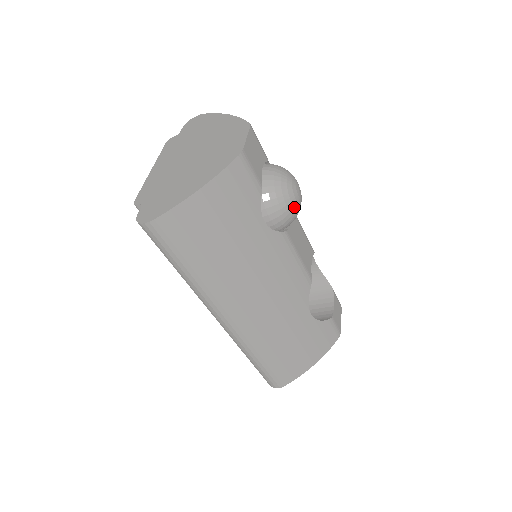
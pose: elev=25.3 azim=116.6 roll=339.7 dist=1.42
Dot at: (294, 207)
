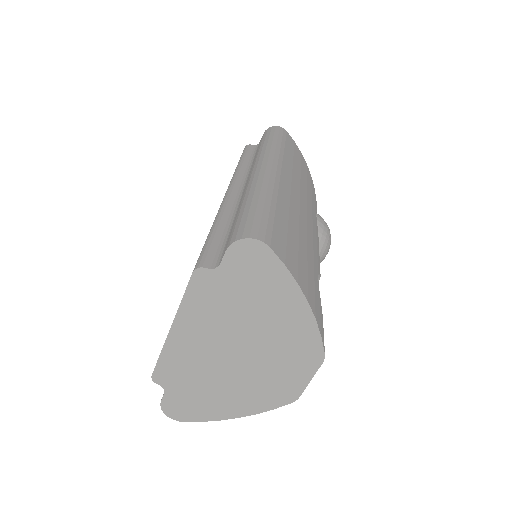
Dot at: (330, 239)
